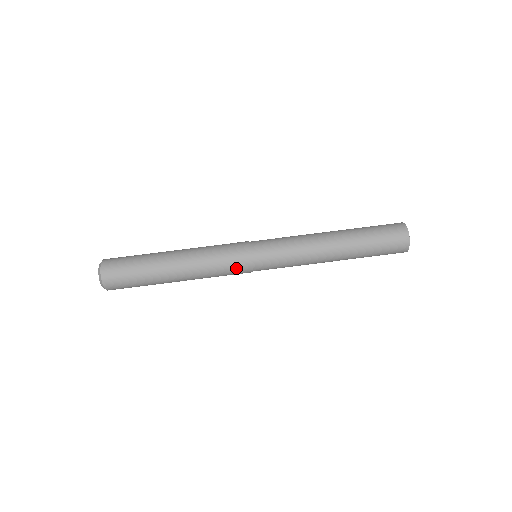
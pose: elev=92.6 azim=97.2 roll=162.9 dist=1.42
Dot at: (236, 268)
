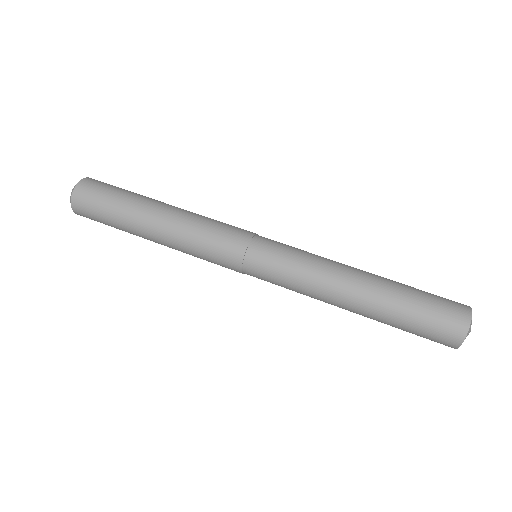
Dot at: (224, 248)
